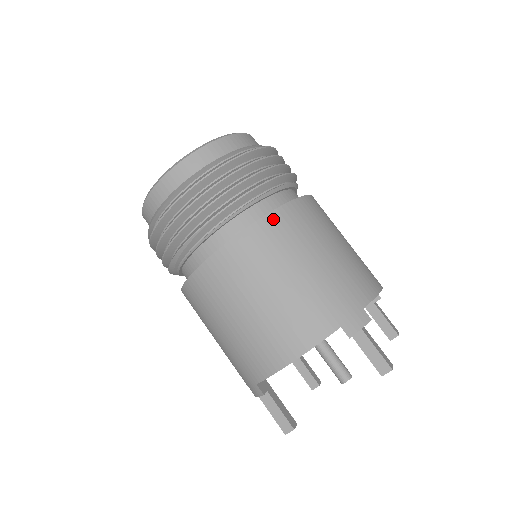
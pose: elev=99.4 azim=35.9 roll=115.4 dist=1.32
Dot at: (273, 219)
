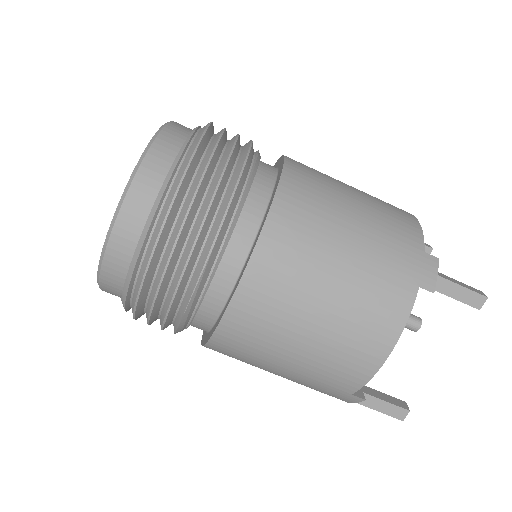
Dot at: (279, 211)
